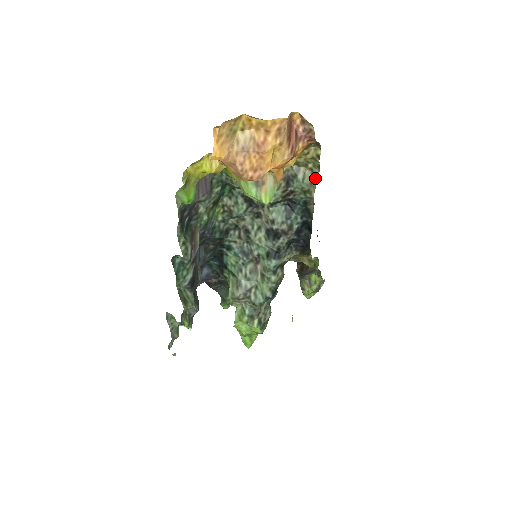
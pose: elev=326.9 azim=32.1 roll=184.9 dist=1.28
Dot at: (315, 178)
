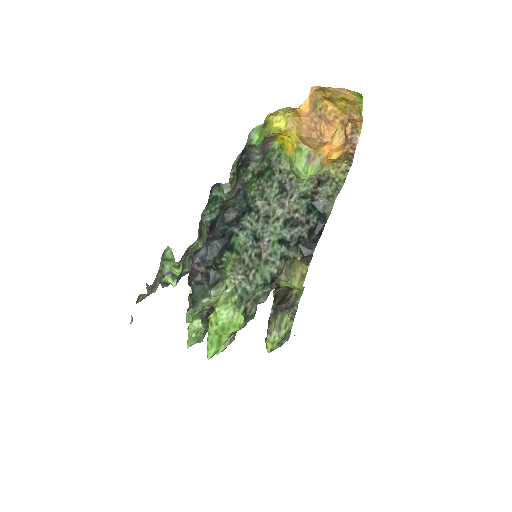
Dot at: (339, 188)
